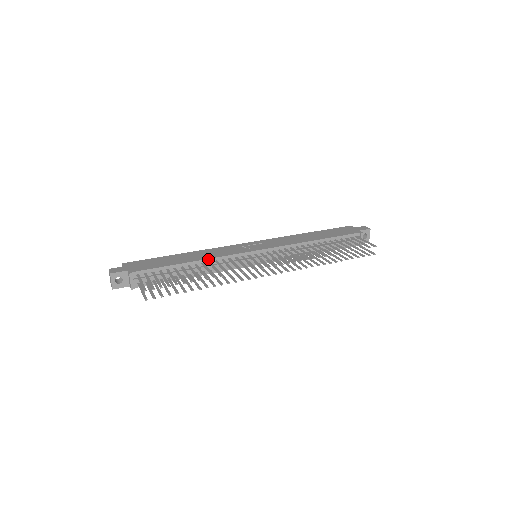
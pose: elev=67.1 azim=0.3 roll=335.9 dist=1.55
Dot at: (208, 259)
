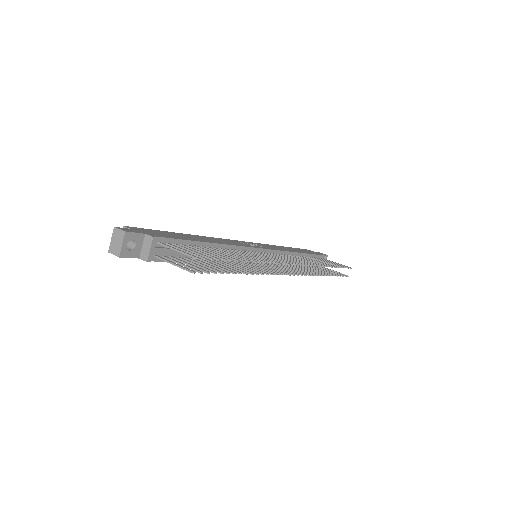
Dot at: (225, 244)
